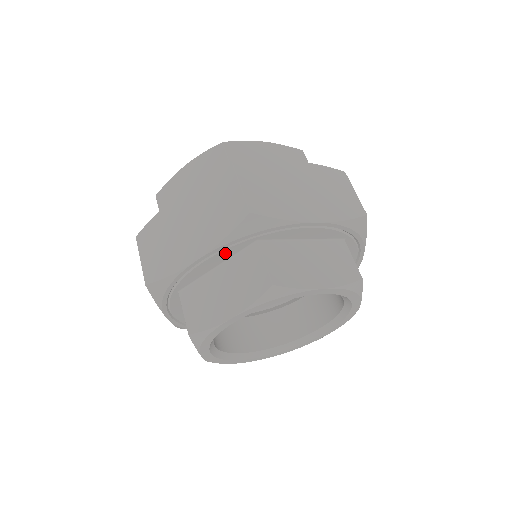
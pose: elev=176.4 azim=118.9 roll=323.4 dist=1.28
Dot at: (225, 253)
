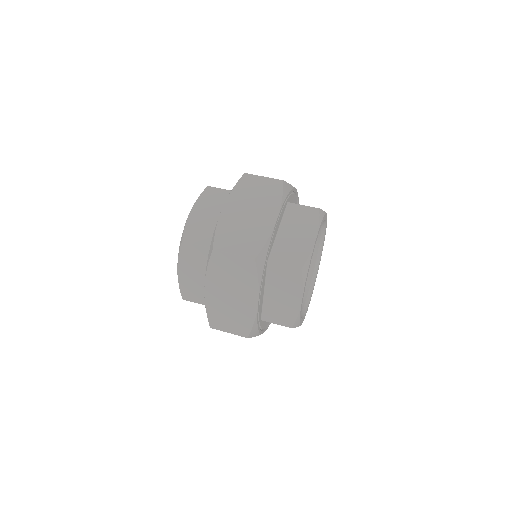
Dot at: (282, 213)
